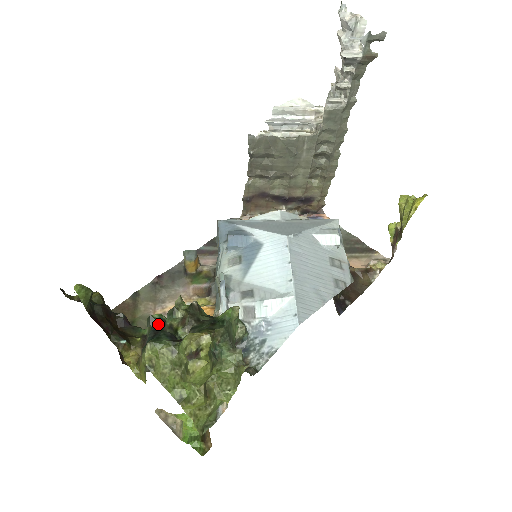
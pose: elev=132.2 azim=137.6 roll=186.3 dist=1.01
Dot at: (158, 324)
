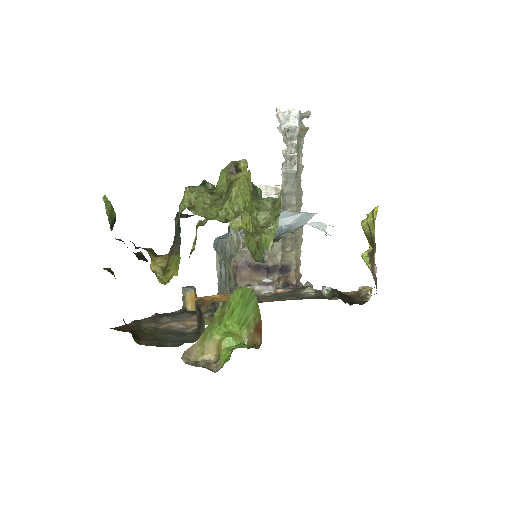
Dot at: (187, 216)
